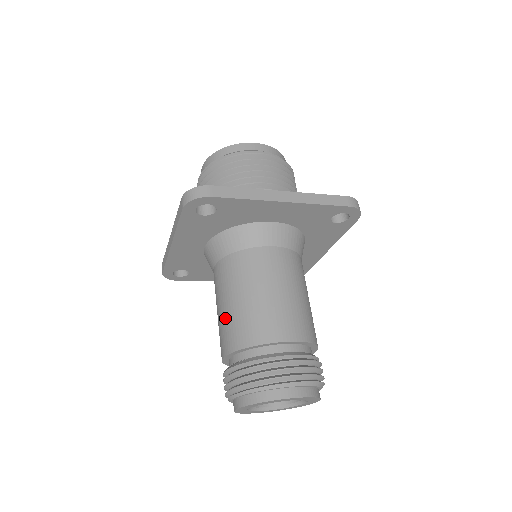
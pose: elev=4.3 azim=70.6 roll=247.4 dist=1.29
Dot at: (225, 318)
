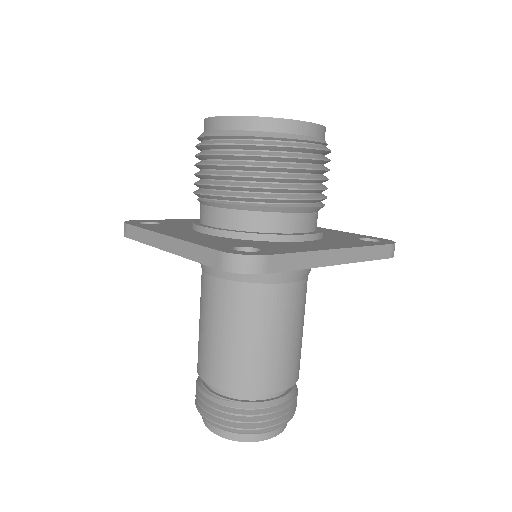
Dot at: (219, 350)
